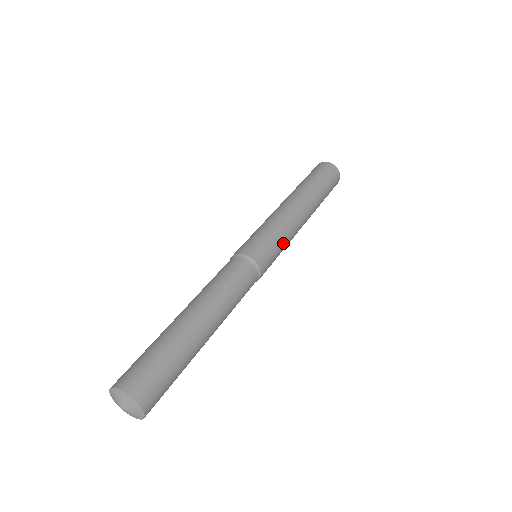
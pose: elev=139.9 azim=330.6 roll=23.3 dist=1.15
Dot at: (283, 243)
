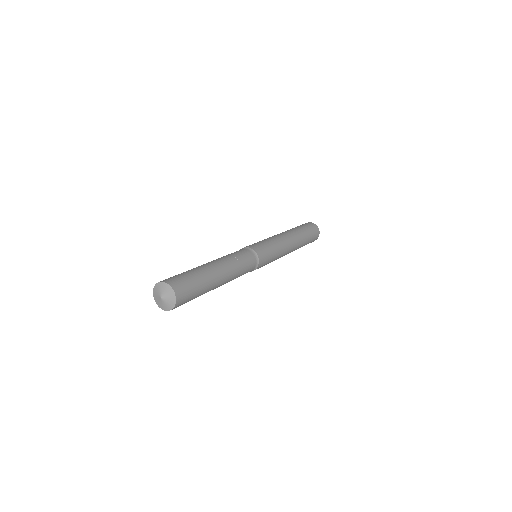
Dot at: (274, 258)
